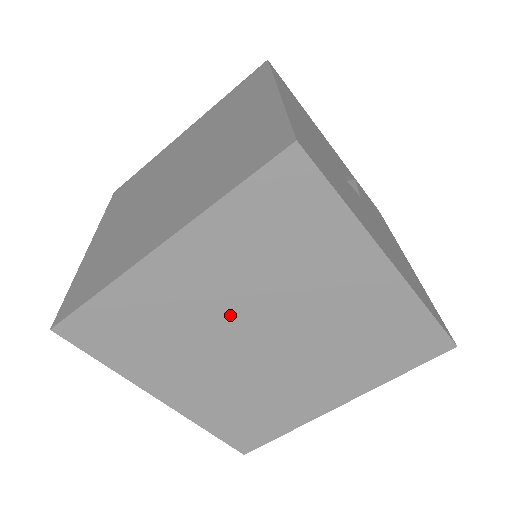
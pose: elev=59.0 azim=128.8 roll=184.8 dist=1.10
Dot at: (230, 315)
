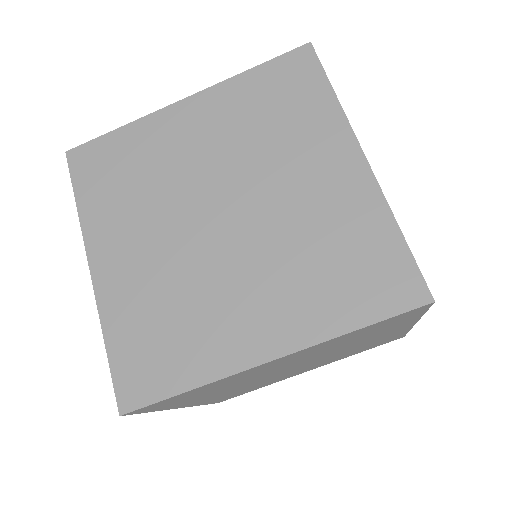
Dot at: (284, 367)
